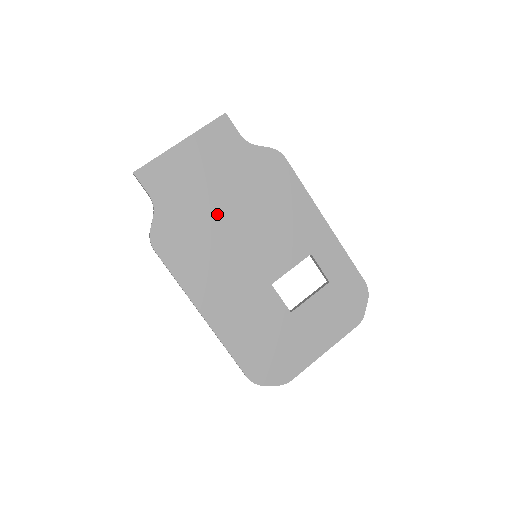
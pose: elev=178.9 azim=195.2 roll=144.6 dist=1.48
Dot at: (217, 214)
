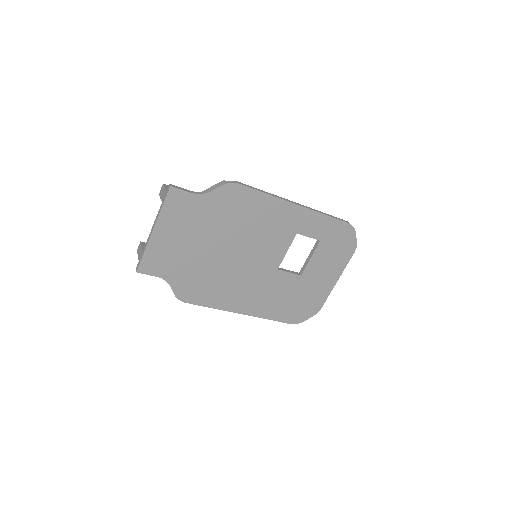
Dot at: (212, 256)
